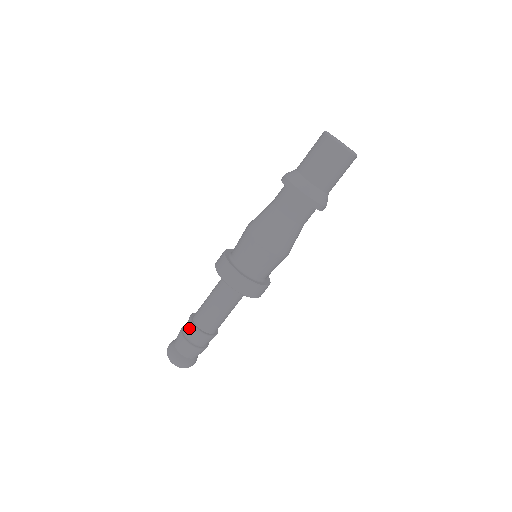
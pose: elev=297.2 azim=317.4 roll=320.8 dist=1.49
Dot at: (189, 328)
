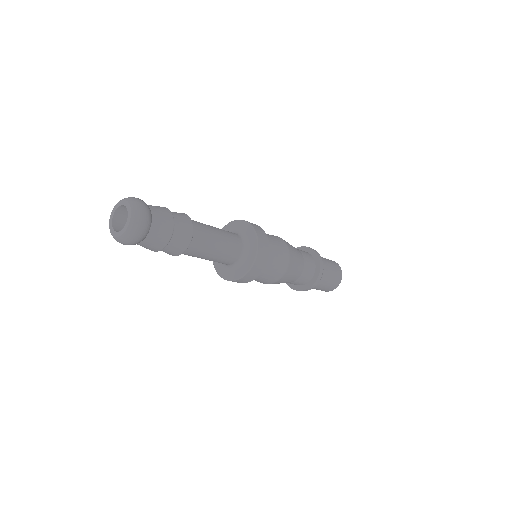
Dot at: occluded
